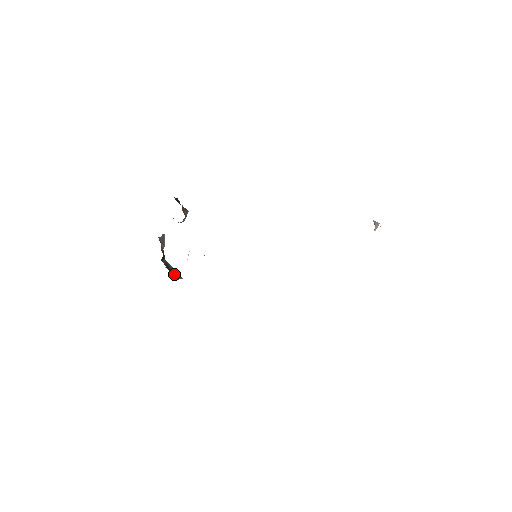
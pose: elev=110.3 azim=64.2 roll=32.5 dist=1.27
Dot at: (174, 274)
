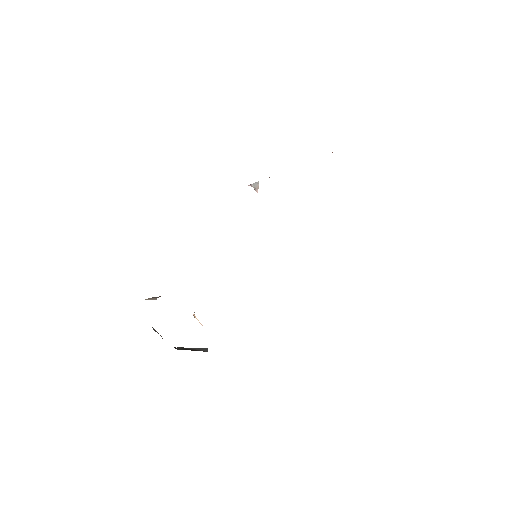
Dot at: (199, 350)
